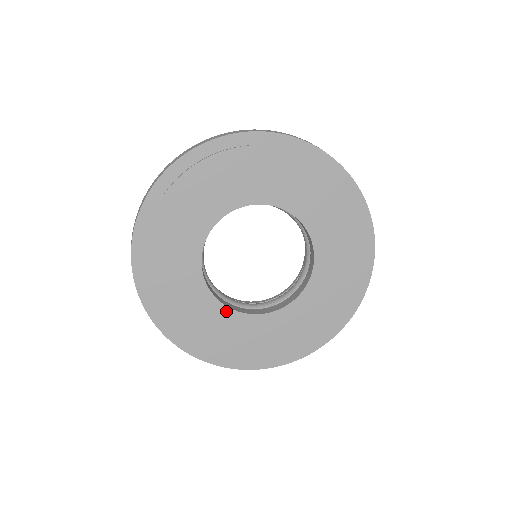
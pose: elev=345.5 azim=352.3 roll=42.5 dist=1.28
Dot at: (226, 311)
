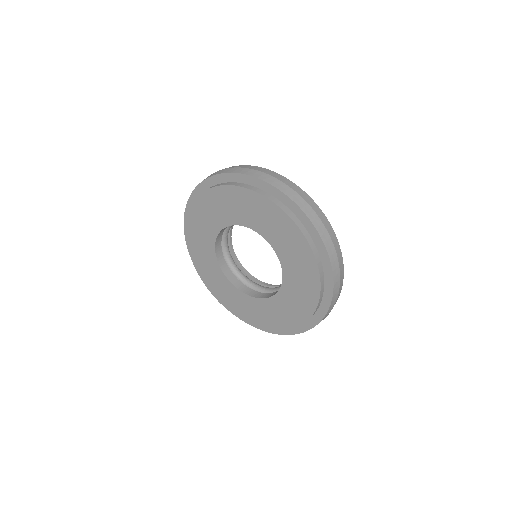
Dot at: (255, 300)
